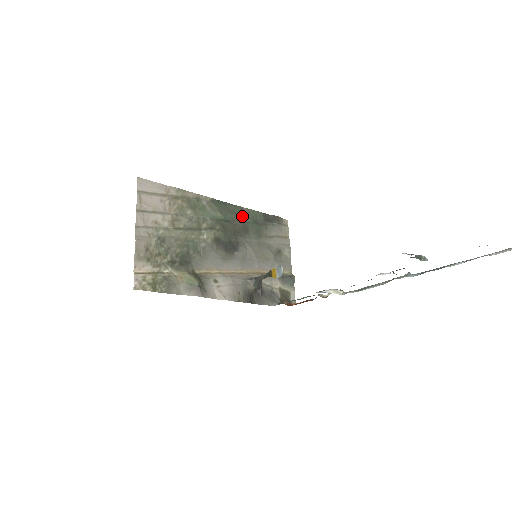
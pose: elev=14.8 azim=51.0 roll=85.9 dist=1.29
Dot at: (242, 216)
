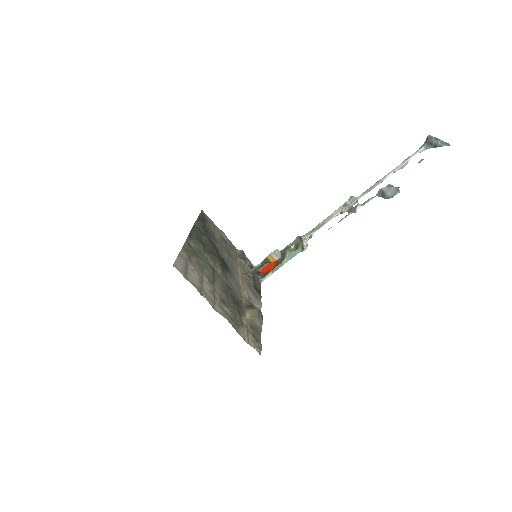
Dot at: (201, 232)
